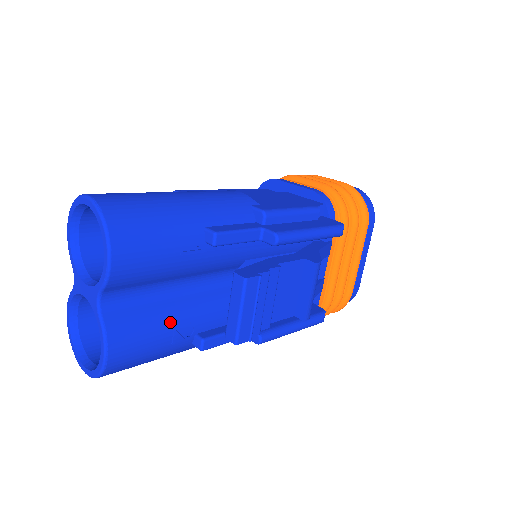
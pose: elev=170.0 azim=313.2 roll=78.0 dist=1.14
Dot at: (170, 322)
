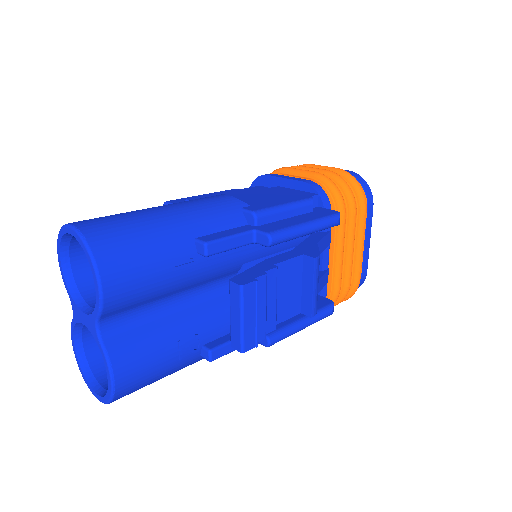
Dot at: (174, 338)
